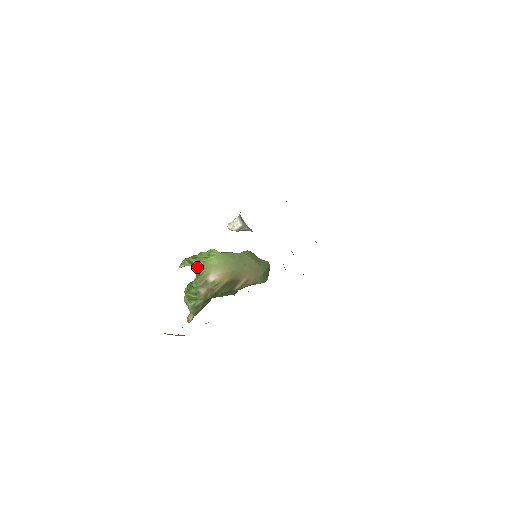
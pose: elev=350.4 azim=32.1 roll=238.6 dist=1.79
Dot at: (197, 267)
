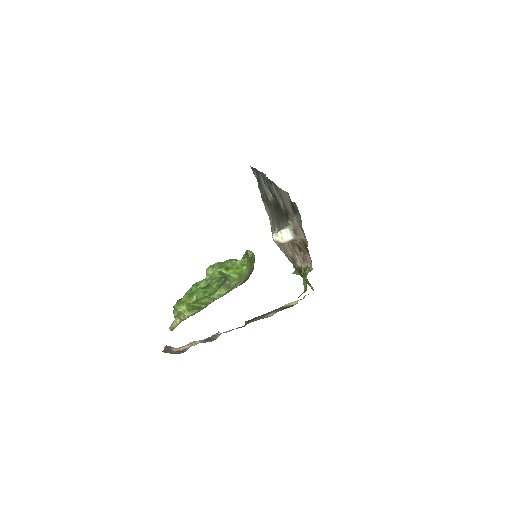
Dot at: (230, 279)
